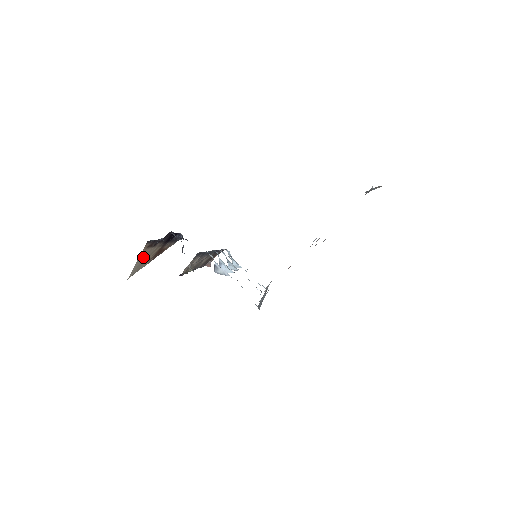
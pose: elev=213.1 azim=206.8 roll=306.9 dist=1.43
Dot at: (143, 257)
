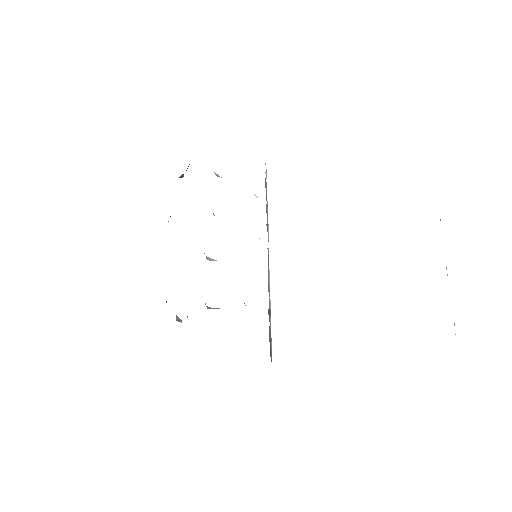
Dot at: occluded
